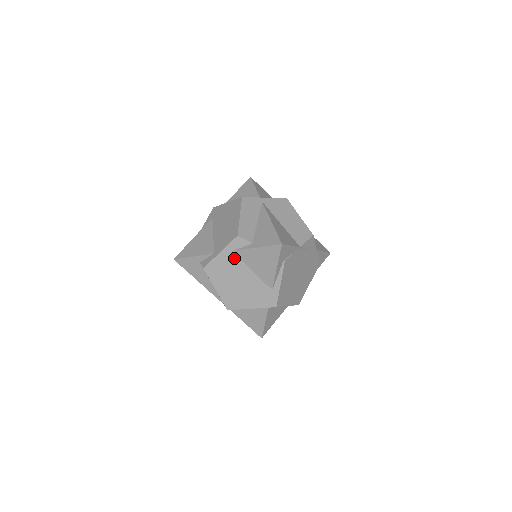
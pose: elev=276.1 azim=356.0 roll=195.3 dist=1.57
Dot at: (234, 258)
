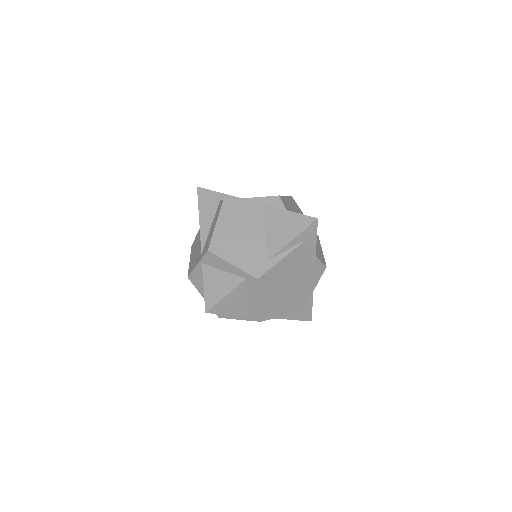
Dot at: (259, 210)
